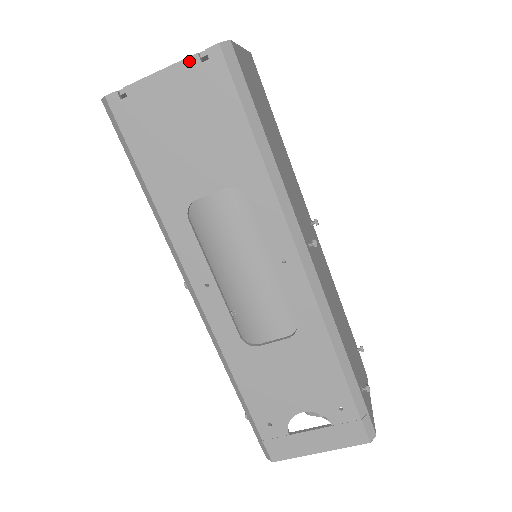
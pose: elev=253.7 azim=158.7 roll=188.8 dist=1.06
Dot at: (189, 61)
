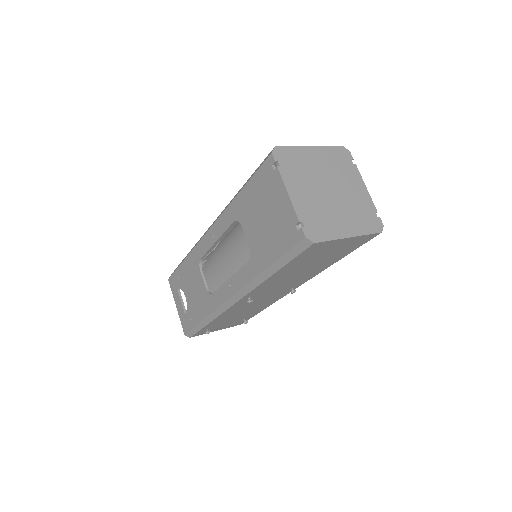
Dot at: (295, 216)
